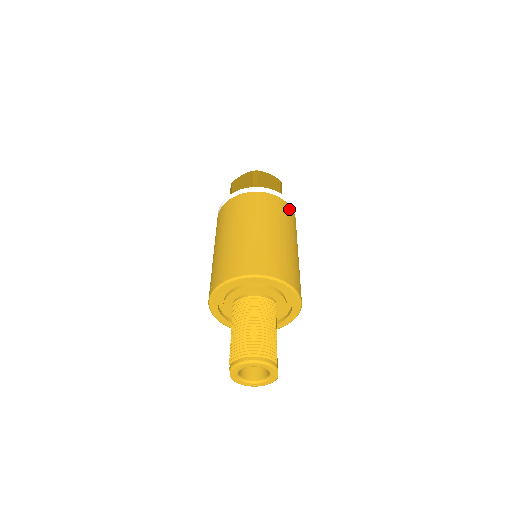
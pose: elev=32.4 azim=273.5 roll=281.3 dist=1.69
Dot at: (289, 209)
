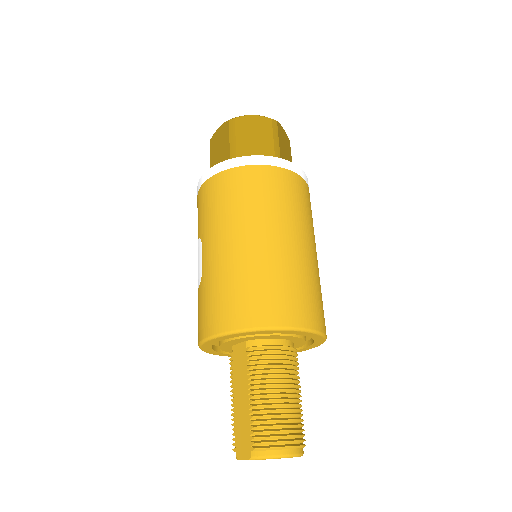
Dot at: occluded
